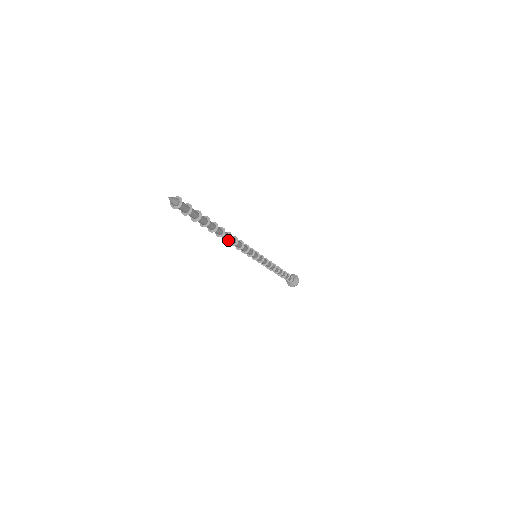
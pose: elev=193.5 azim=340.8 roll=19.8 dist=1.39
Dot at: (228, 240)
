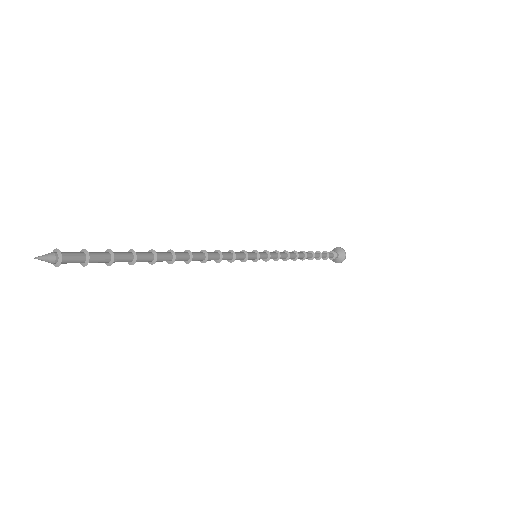
Dot at: (186, 262)
